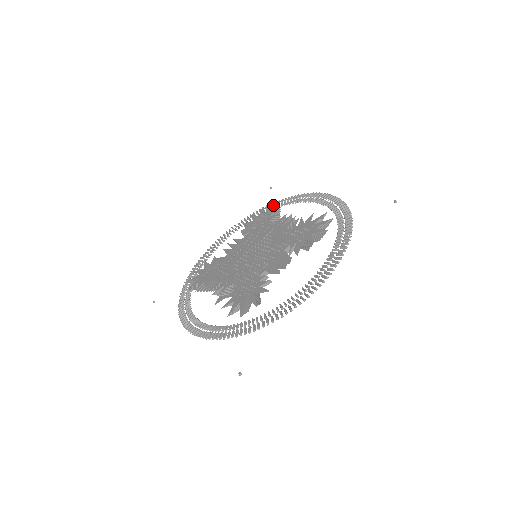
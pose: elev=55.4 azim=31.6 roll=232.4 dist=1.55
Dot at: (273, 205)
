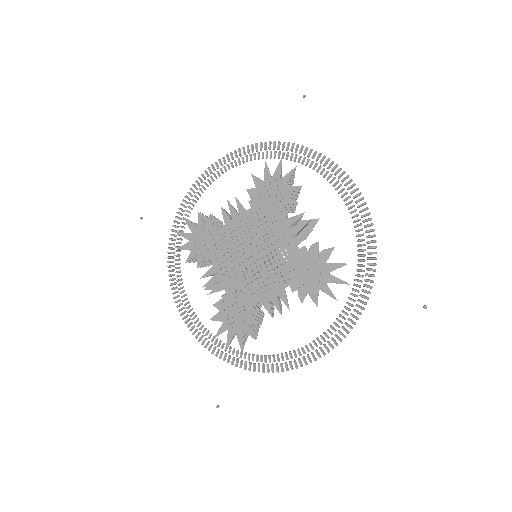
Dot at: (294, 169)
